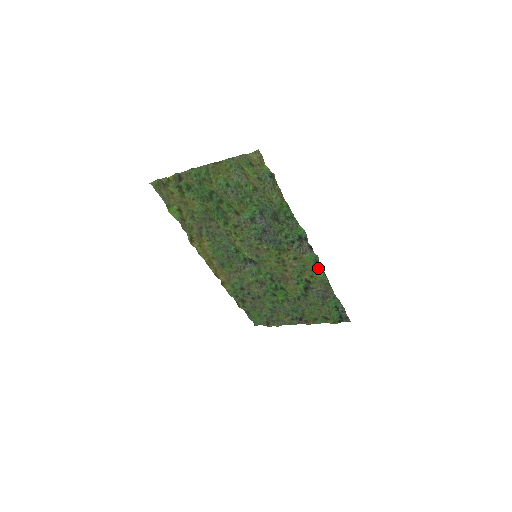
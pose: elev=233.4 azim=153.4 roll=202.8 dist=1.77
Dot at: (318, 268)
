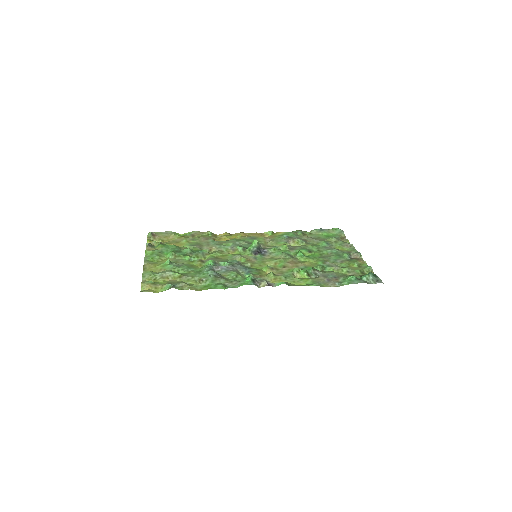
Dot at: (295, 285)
